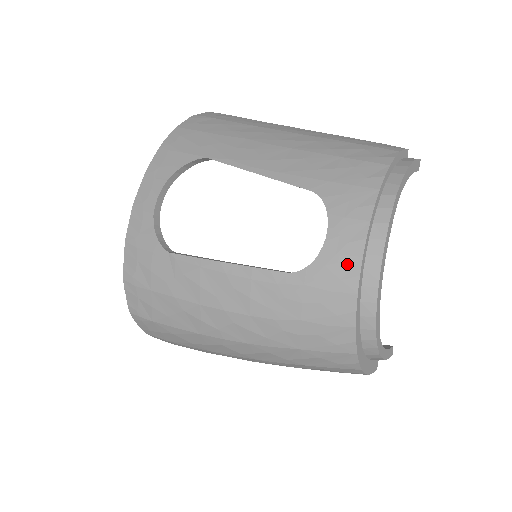
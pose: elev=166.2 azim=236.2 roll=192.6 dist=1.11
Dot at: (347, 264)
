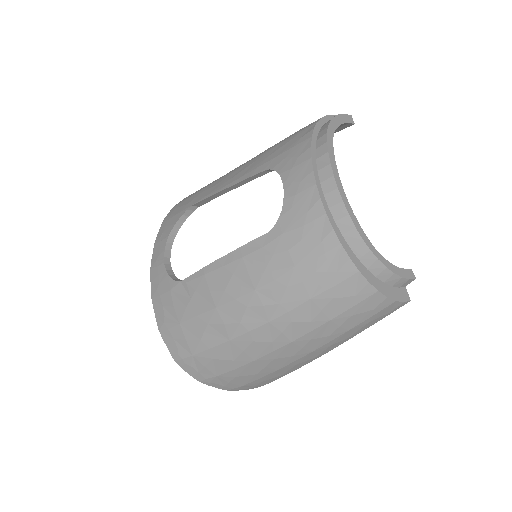
Dot at: (307, 197)
